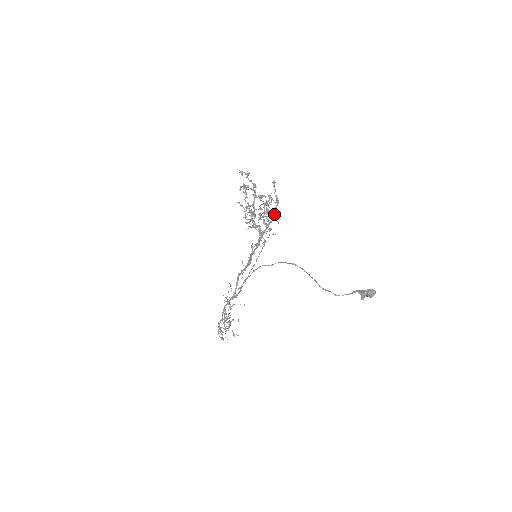
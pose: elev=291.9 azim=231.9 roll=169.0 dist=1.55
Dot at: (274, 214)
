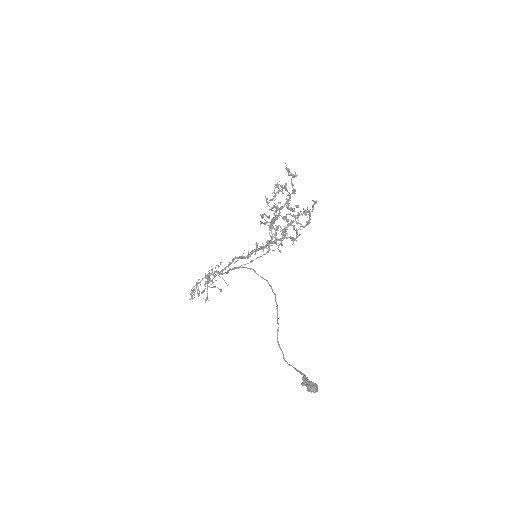
Dot at: (296, 232)
